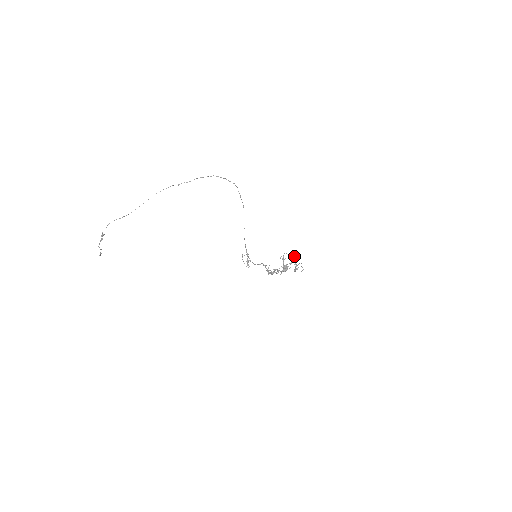
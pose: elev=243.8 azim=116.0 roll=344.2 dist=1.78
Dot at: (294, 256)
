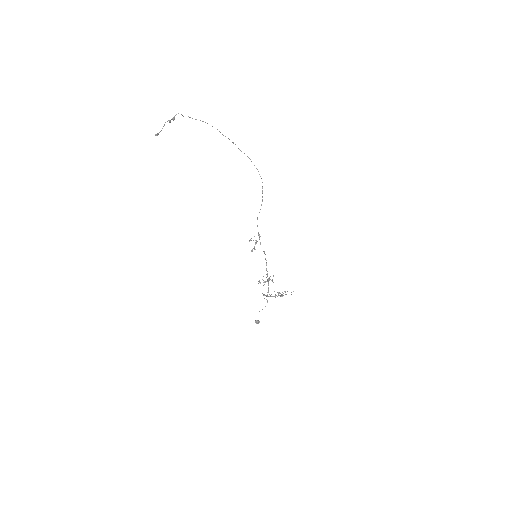
Dot at: occluded
